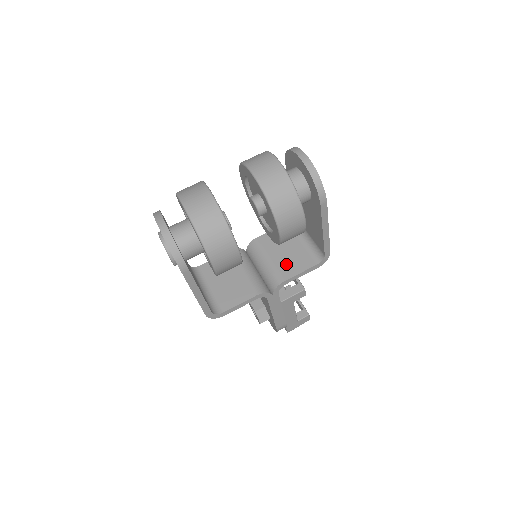
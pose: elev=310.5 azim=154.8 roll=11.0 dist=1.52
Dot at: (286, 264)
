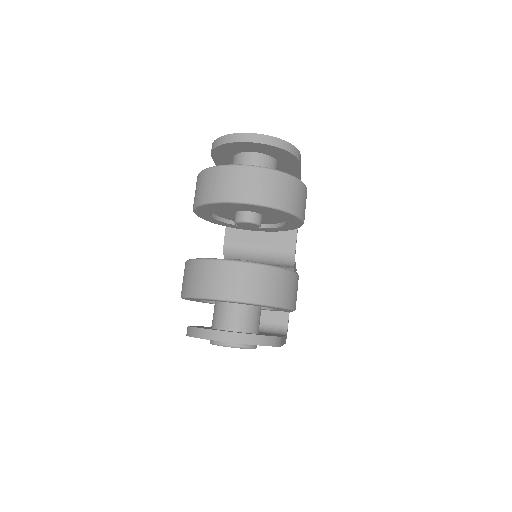
Dot at: (278, 234)
